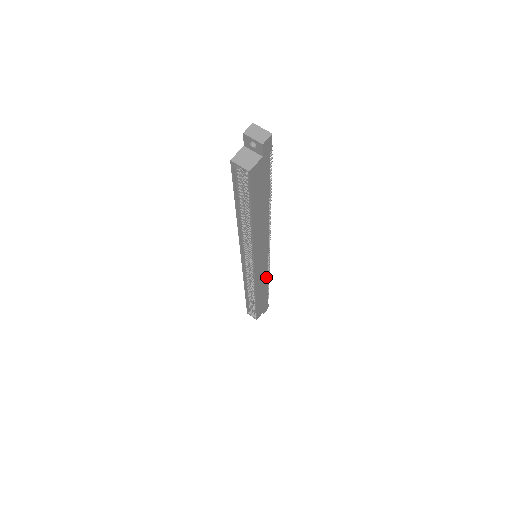
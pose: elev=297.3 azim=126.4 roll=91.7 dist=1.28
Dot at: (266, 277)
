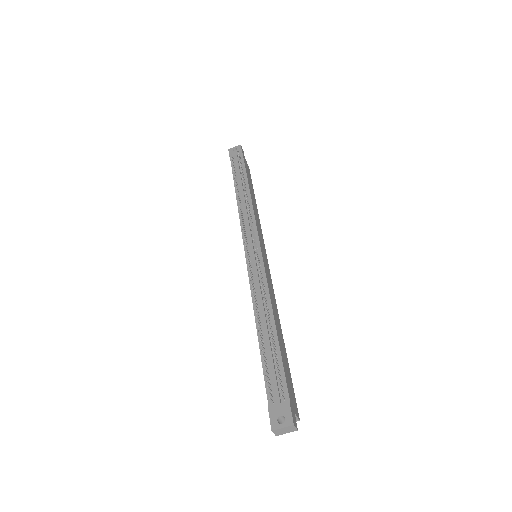
Dot at: (253, 210)
